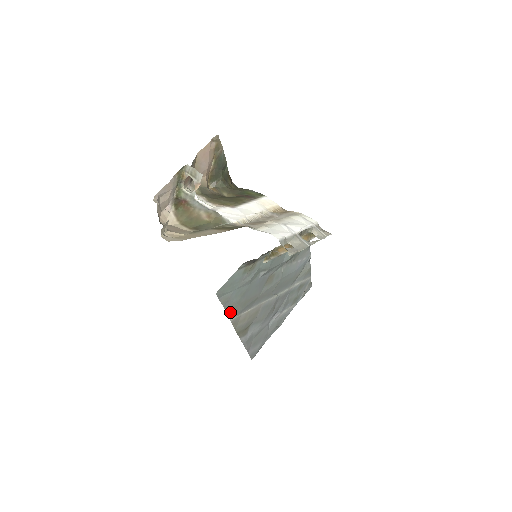
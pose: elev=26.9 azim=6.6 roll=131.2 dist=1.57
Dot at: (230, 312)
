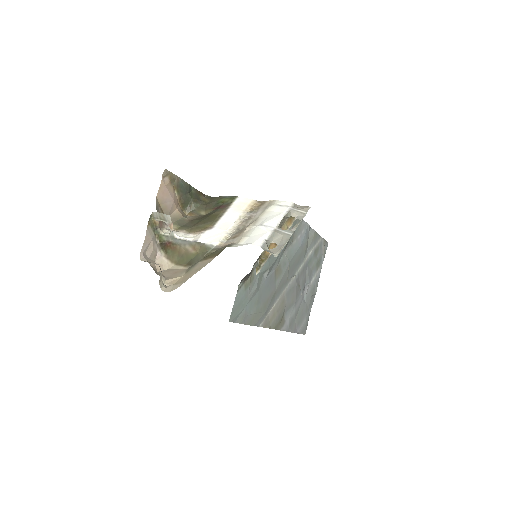
Dot at: (254, 322)
